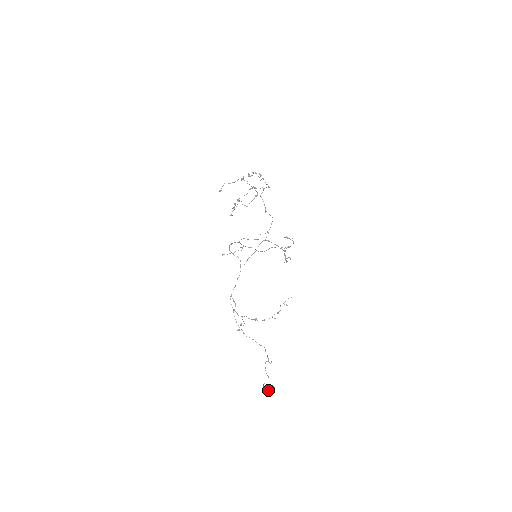
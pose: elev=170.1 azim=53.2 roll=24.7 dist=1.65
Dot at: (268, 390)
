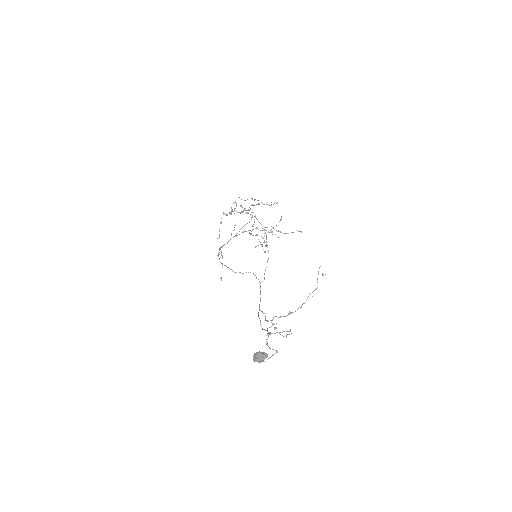
Dot at: (255, 360)
